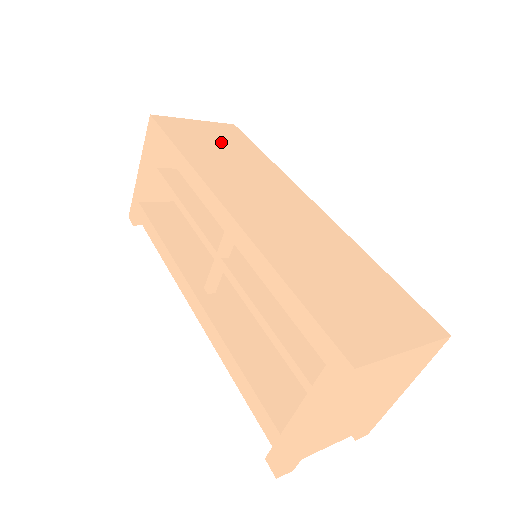
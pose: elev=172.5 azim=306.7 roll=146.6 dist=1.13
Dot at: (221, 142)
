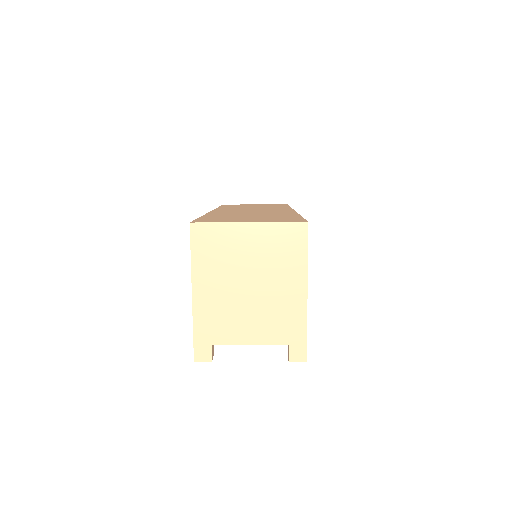
Dot at: occluded
